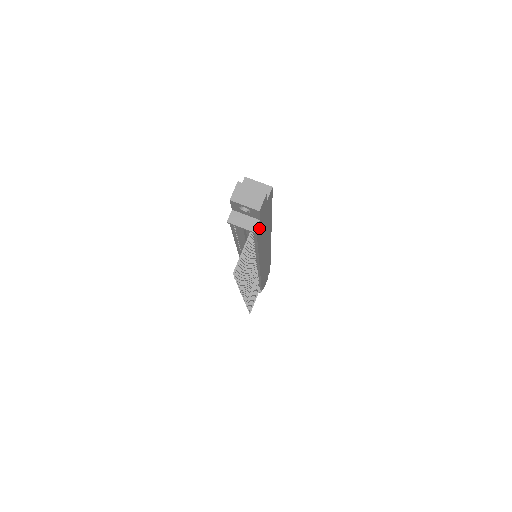
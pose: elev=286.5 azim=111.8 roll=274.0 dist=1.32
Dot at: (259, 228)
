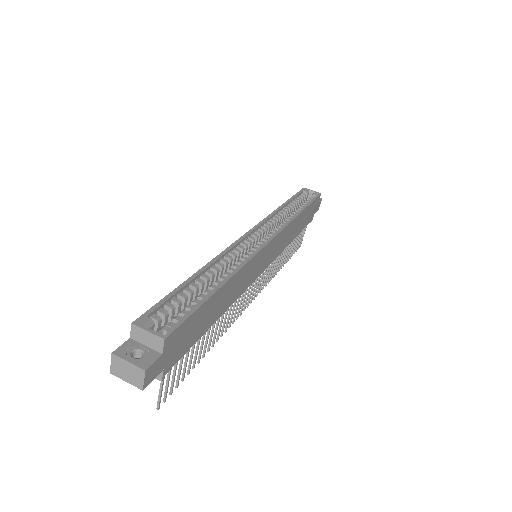
Dot at: (178, 355)
